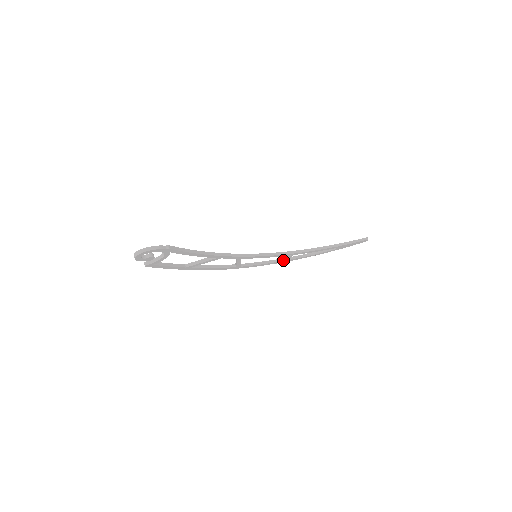
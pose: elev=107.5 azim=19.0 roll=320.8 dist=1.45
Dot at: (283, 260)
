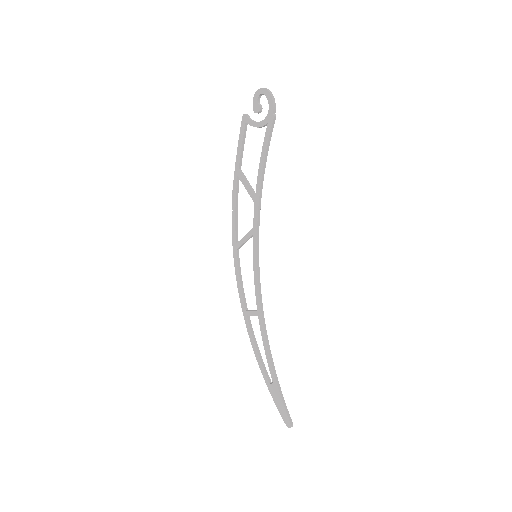
Dot at: (247, 310)
